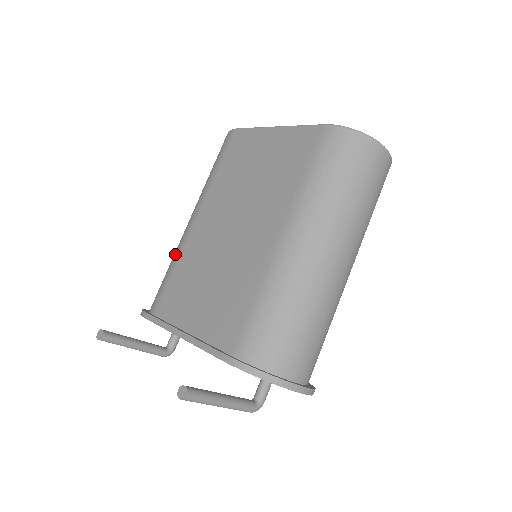
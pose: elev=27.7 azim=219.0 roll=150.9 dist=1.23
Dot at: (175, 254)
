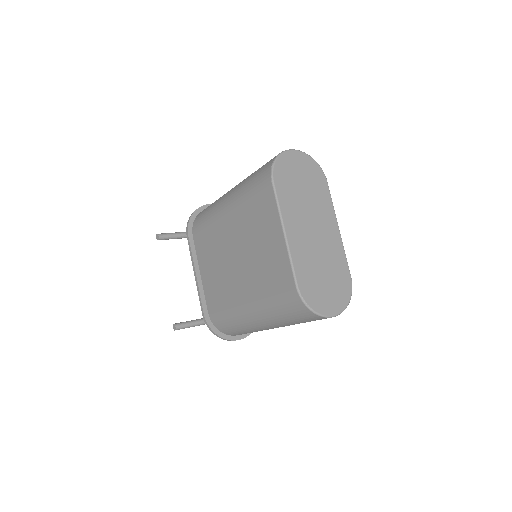
Dot at: (212, 212)
